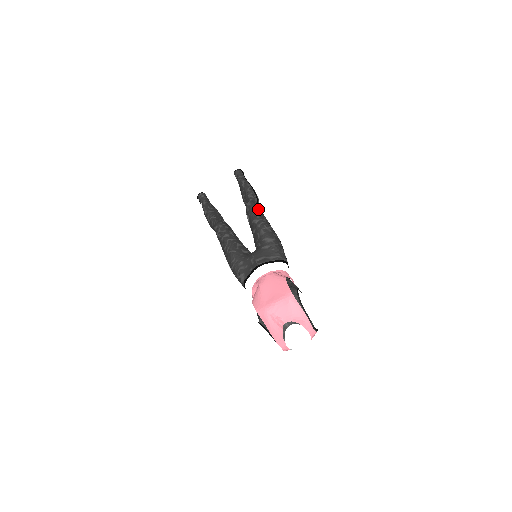
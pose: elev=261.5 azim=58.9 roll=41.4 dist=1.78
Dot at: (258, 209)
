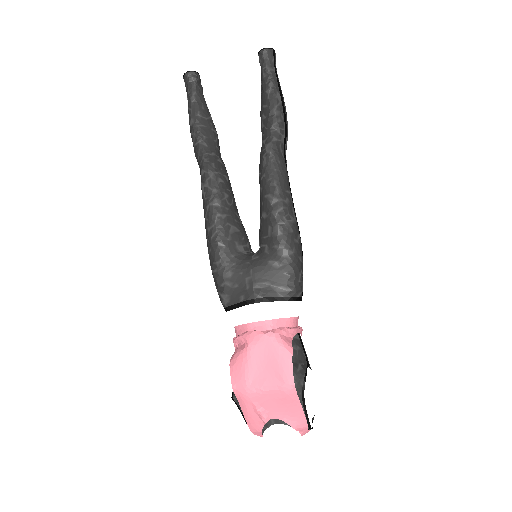
Dot at: (282, 169)
